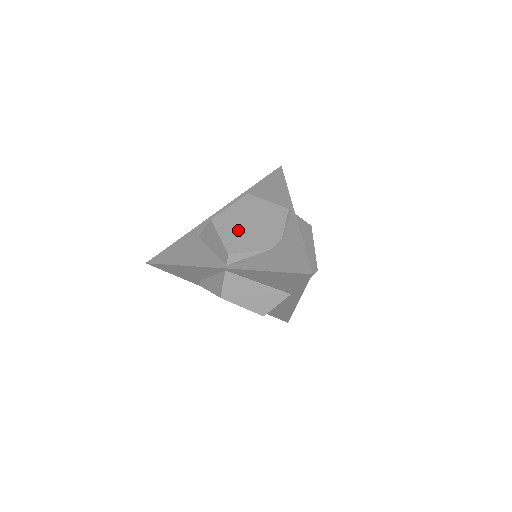
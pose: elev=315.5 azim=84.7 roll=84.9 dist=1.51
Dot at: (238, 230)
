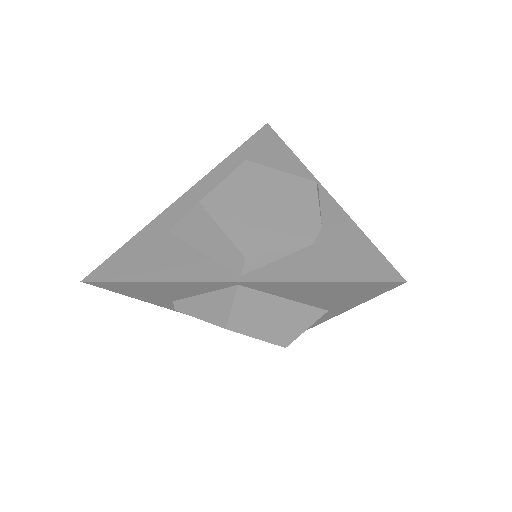
Dot at: (249, 217)
